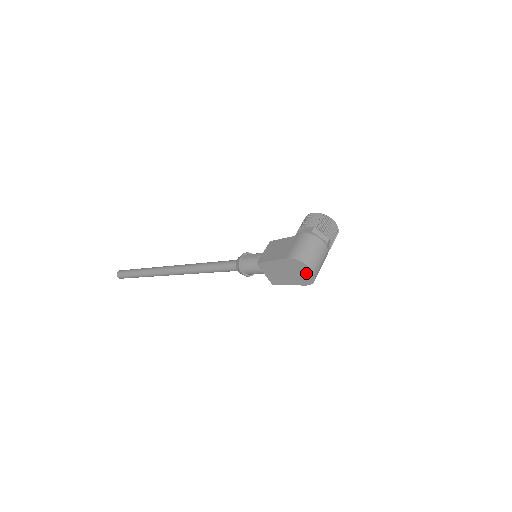
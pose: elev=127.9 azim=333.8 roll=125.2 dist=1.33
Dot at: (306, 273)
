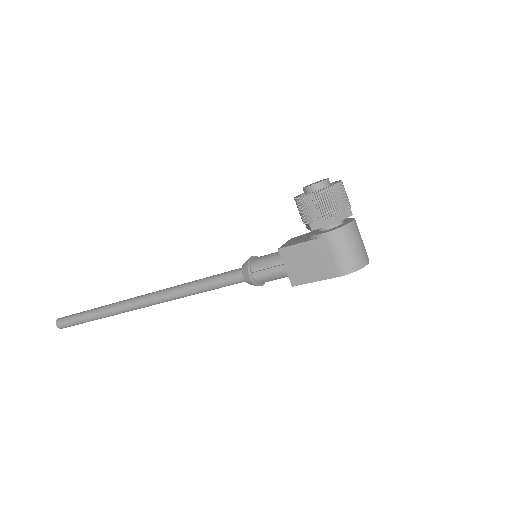
Dot at: occluded
